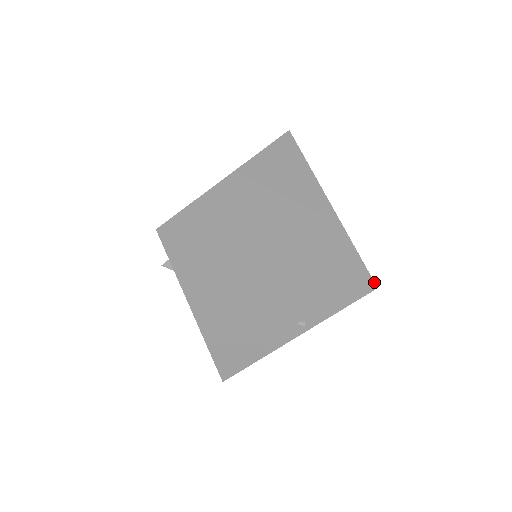
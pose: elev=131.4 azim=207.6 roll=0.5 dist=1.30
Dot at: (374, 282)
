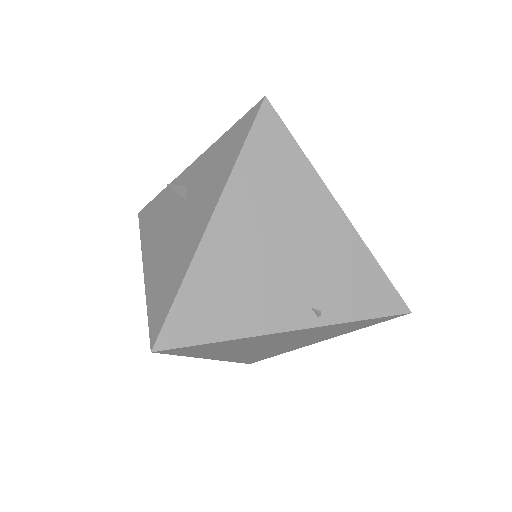
Dot at: occluded
